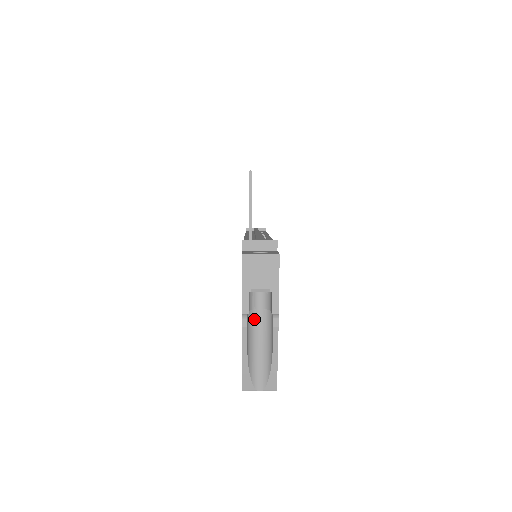
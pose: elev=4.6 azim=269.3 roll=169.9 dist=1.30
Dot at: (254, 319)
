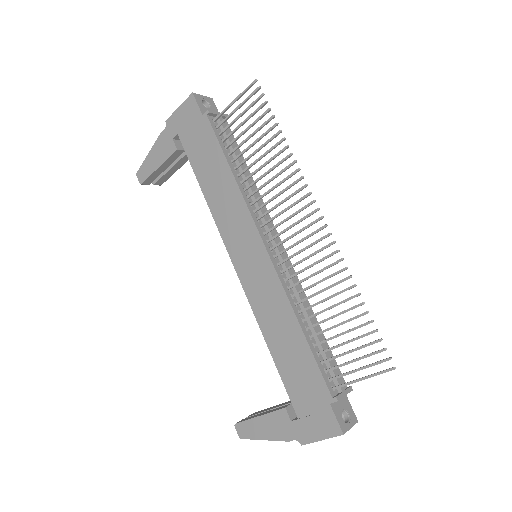
Dot at: occluded
